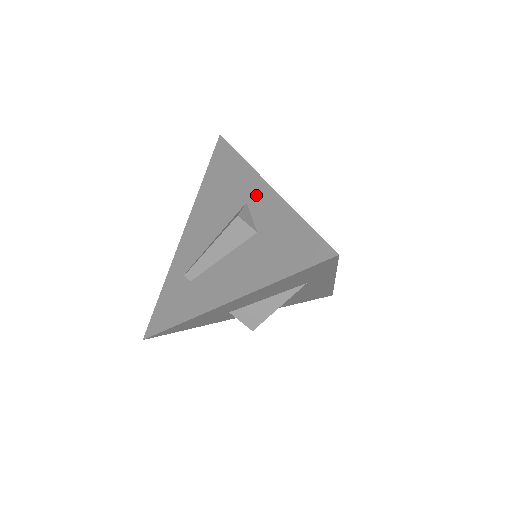
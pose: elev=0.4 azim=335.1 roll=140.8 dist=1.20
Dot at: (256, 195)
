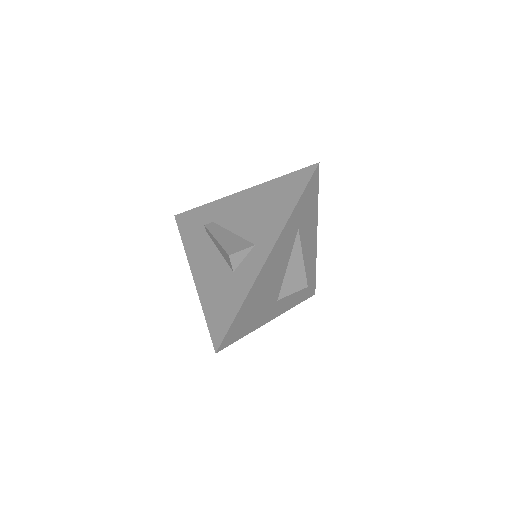
Dot at: (260, 251)
